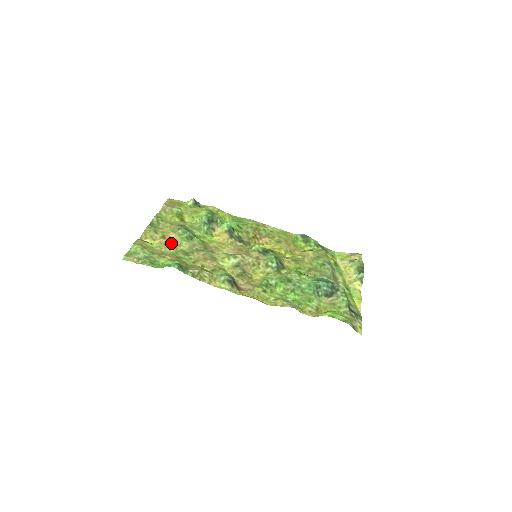
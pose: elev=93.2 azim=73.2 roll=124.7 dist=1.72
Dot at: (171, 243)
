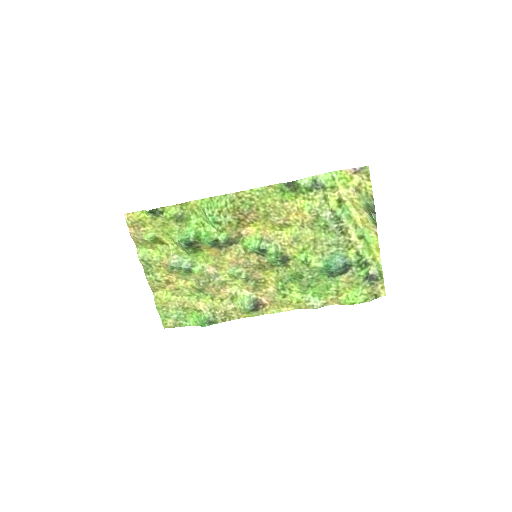
Dot at: (179, 286)
